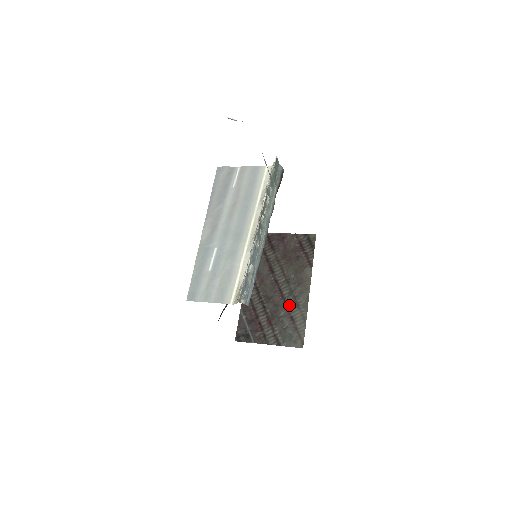
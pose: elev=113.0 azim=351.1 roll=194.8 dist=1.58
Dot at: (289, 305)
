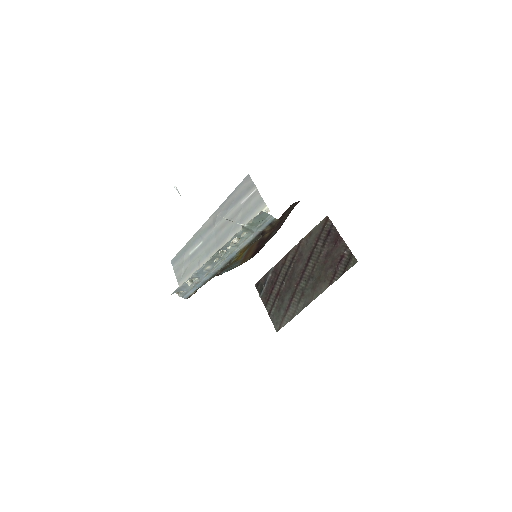
Dot at: (295, 296)
